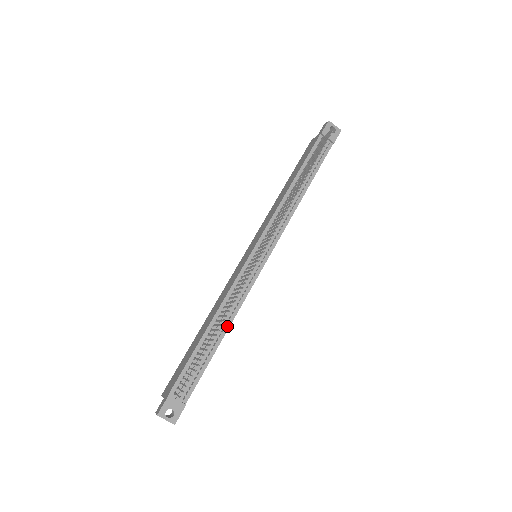
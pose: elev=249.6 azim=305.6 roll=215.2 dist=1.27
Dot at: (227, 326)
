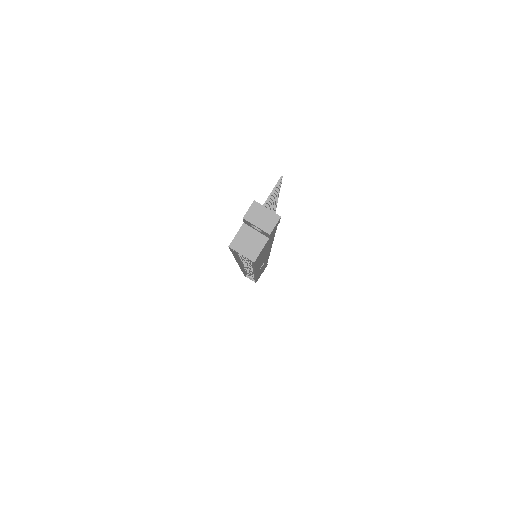
Dot at: occluded
